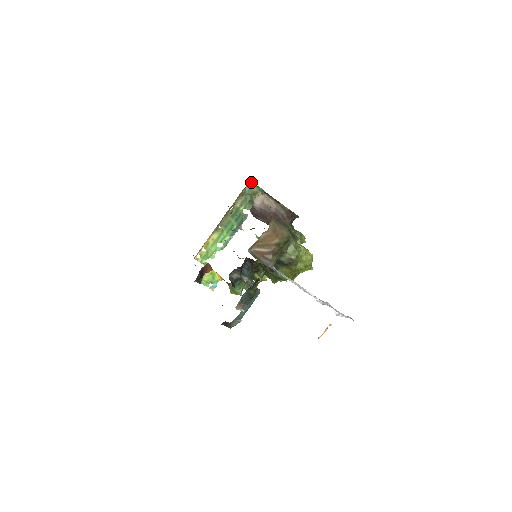
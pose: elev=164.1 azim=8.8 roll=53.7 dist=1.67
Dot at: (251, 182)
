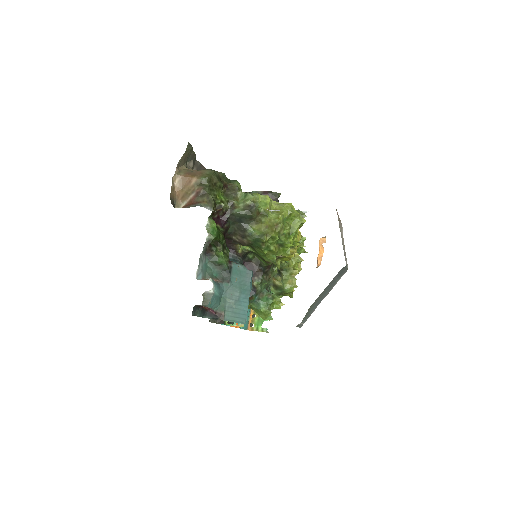
Dot at: occluded
